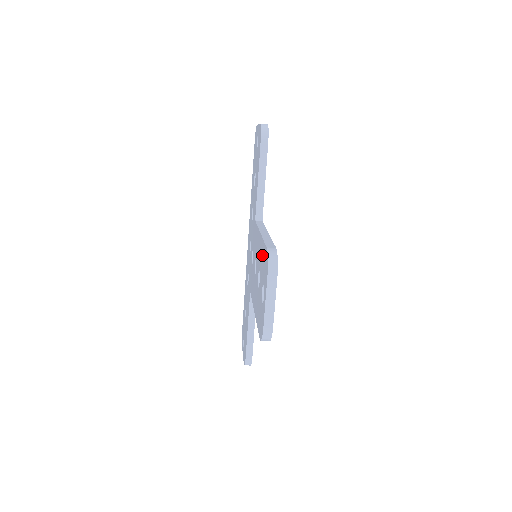
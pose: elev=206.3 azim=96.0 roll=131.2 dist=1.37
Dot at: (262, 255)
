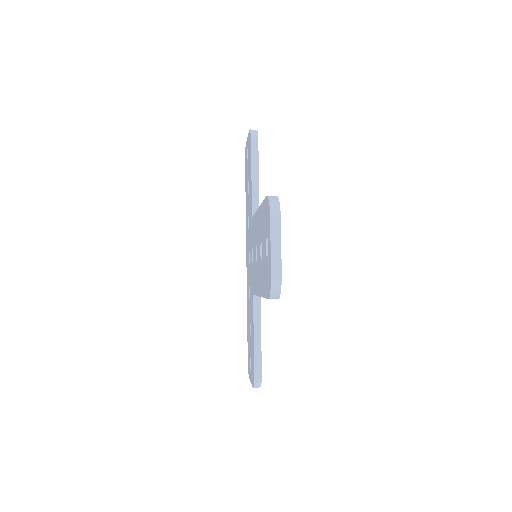
Dot at: (262, 217)
